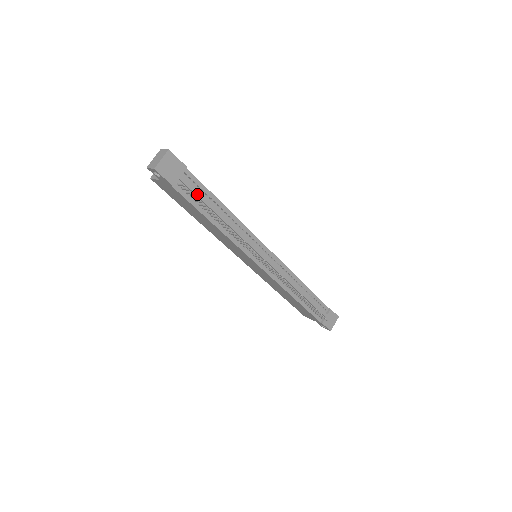
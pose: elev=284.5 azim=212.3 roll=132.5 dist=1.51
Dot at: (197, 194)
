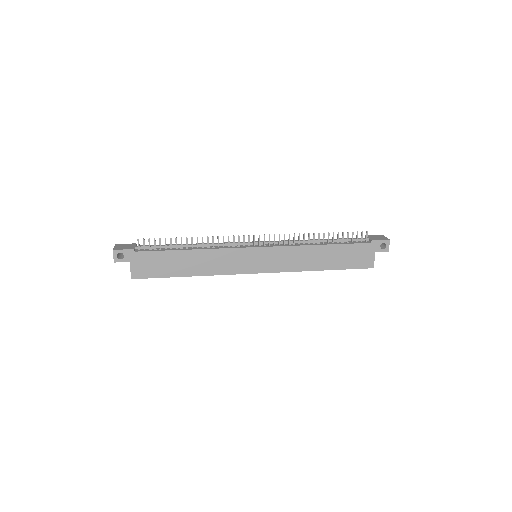
Dot at: (157, 246)
